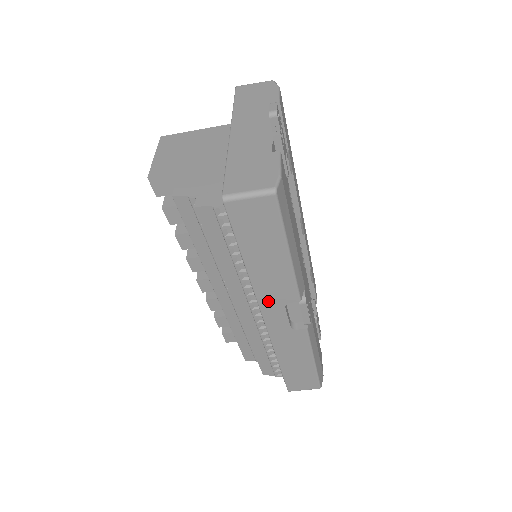
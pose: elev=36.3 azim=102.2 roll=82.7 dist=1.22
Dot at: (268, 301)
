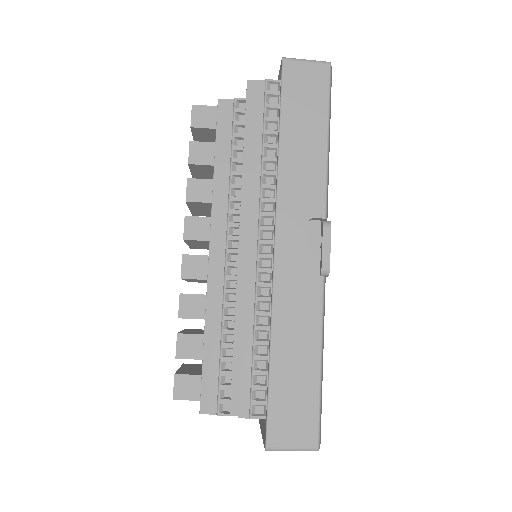
Dot at: (289, 209)
